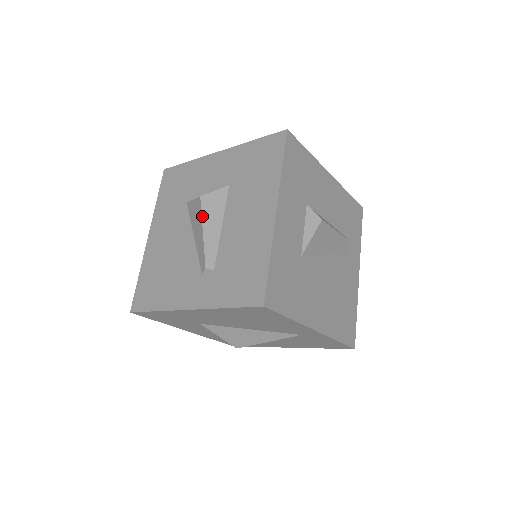
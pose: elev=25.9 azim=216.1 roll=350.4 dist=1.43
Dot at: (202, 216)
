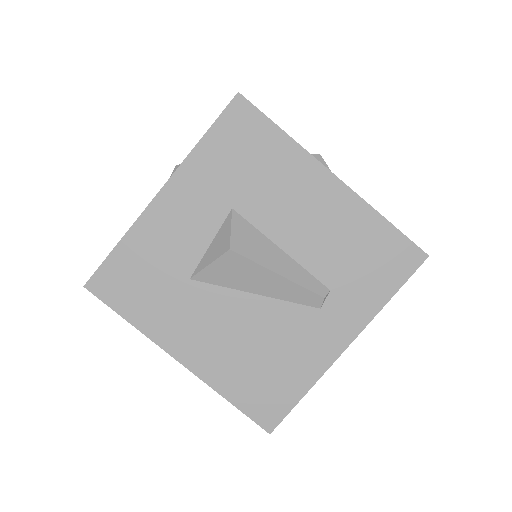
Dot at: (258, 263)
